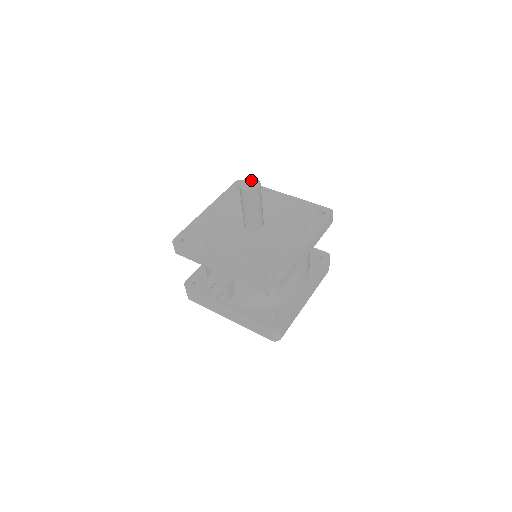
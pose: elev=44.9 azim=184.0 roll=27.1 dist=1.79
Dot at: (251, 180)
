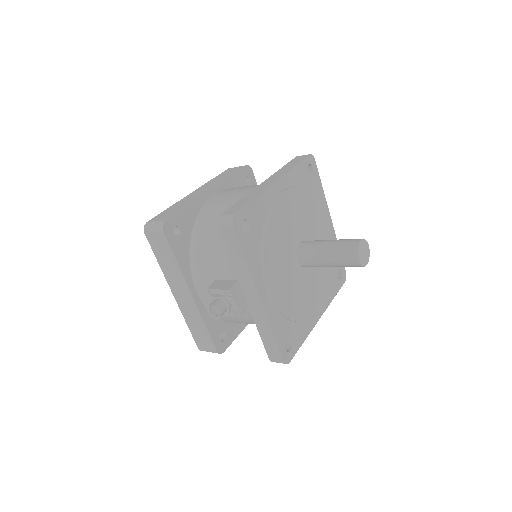
Dot at: (367, 247)
